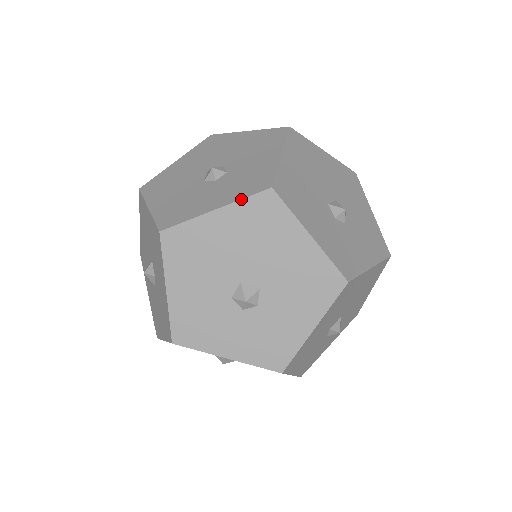
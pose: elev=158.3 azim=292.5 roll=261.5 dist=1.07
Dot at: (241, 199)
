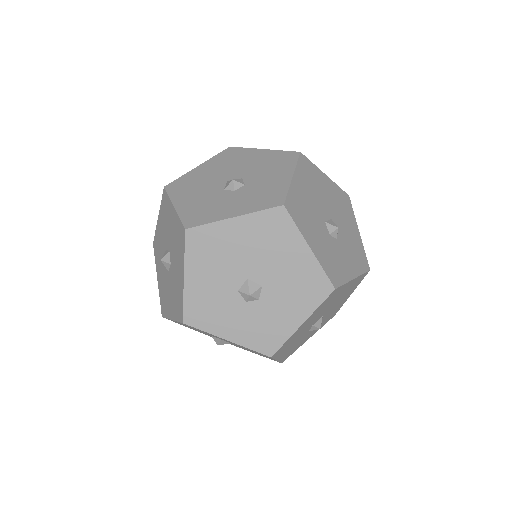
Dot at: (213, 157)
